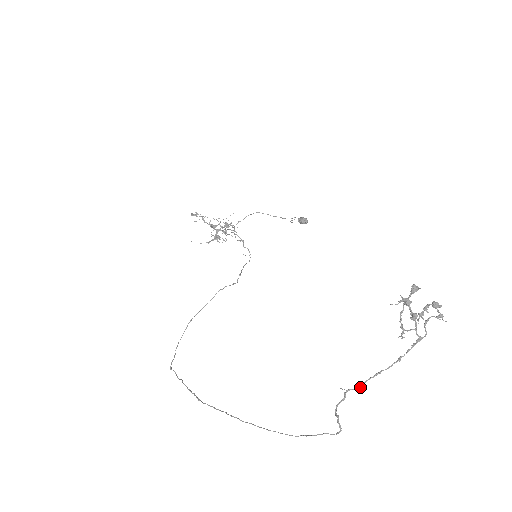
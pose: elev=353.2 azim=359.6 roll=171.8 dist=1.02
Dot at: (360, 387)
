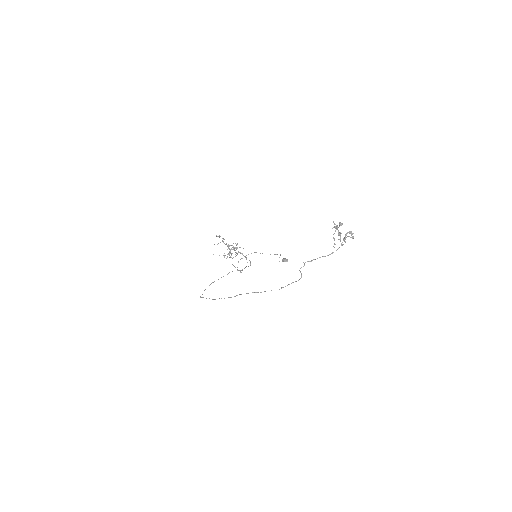
Dot at: (312, 260)
